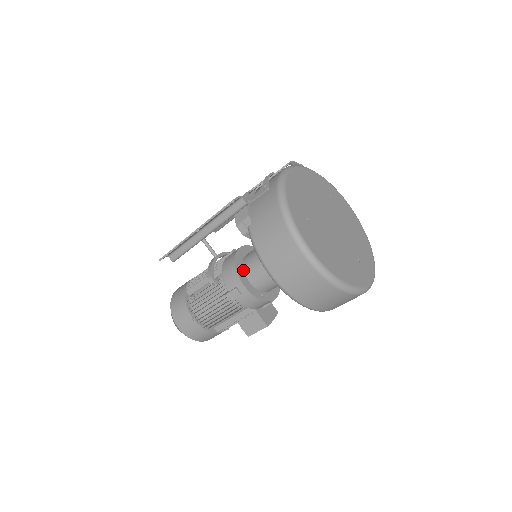
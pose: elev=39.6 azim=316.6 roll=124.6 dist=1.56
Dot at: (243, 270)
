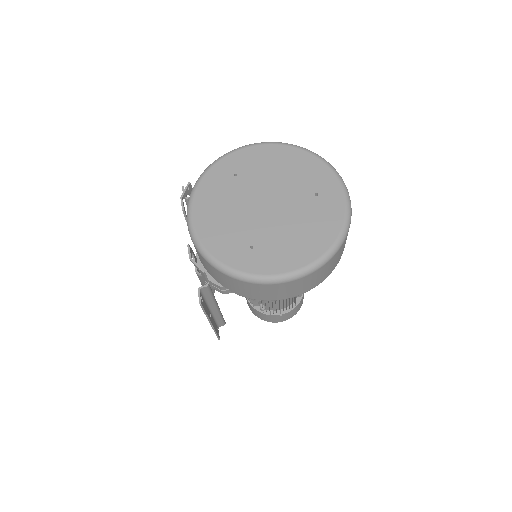
Dot at: occluded
